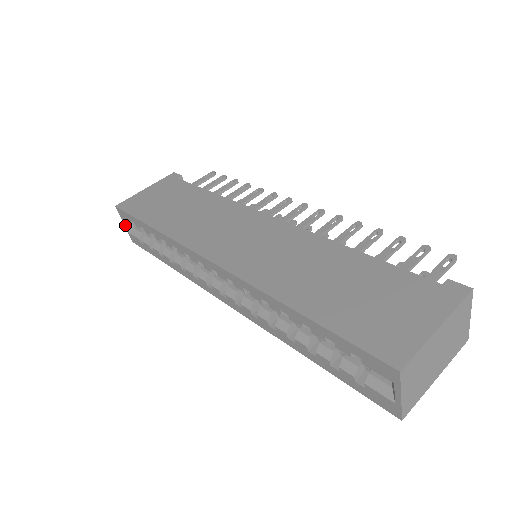
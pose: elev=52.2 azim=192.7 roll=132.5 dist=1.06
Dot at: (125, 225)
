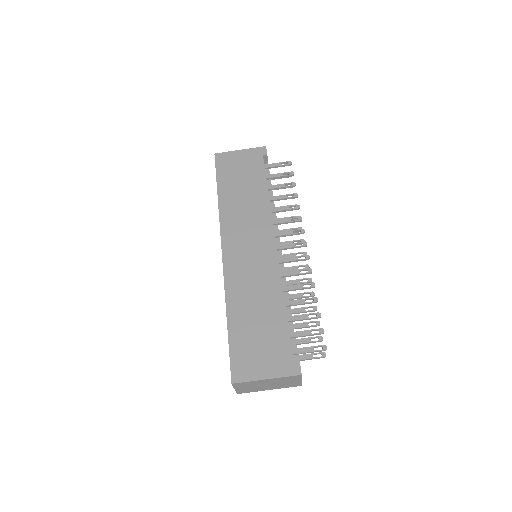
Dot at: occluded
